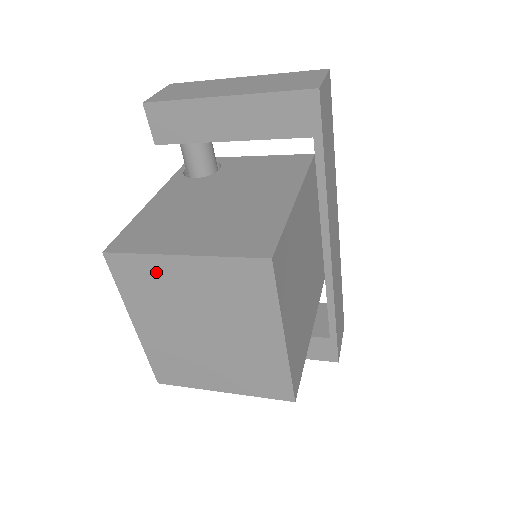
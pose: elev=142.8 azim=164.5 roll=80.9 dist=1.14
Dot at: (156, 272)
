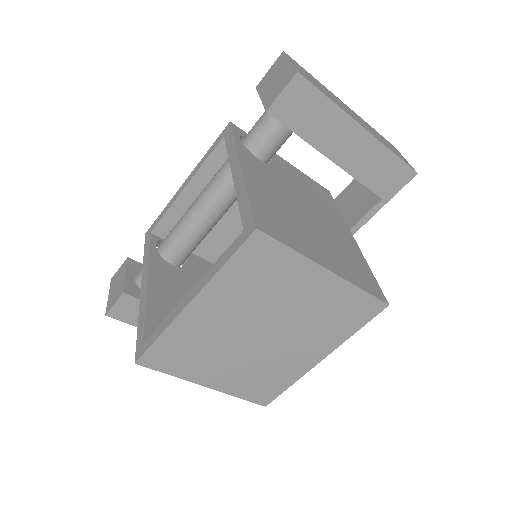
Dot at: (287, 271)
